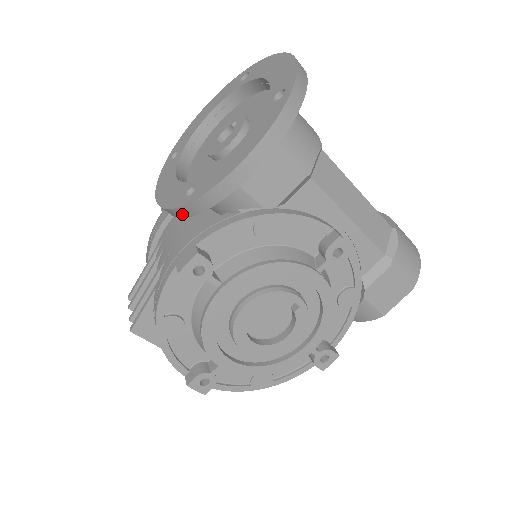
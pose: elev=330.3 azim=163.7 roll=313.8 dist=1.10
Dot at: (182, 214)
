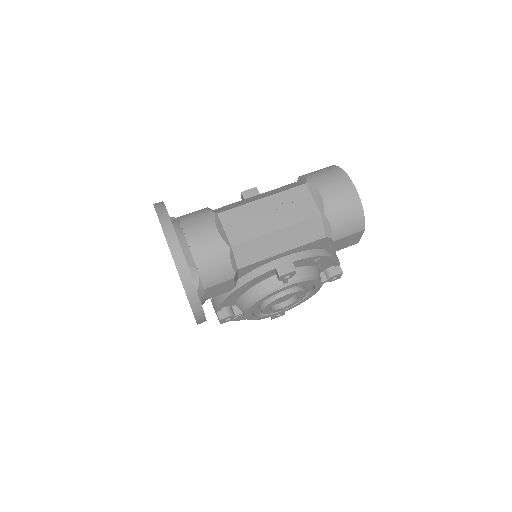
Dot at: occluded
